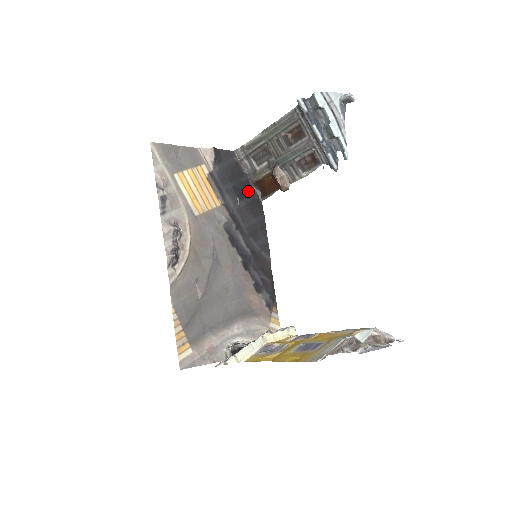
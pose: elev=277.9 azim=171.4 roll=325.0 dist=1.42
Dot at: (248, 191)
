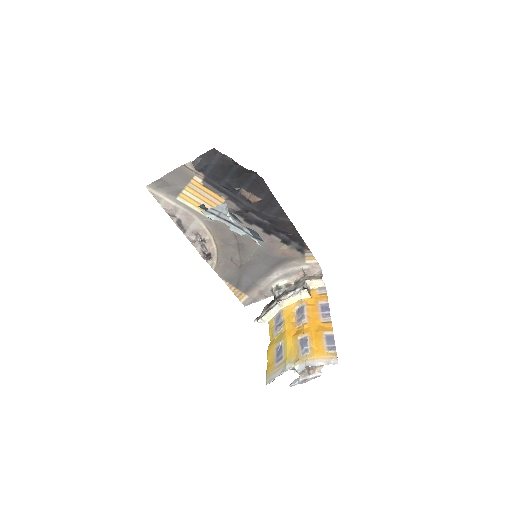
Dot at: (245, 175)
